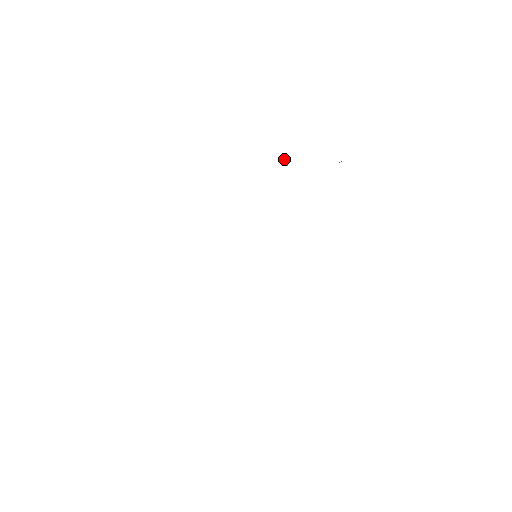
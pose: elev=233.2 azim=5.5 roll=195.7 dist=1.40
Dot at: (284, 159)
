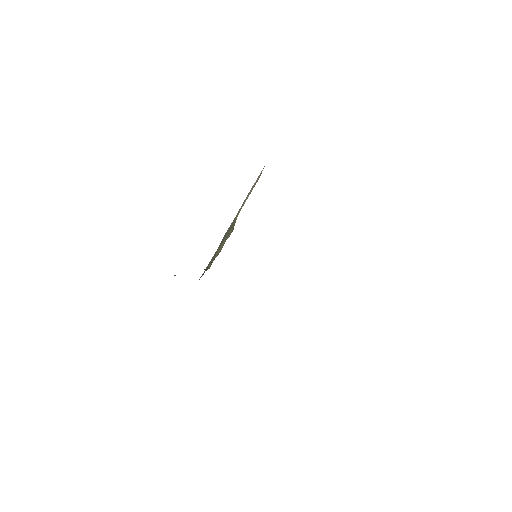
Dot at: occluded
